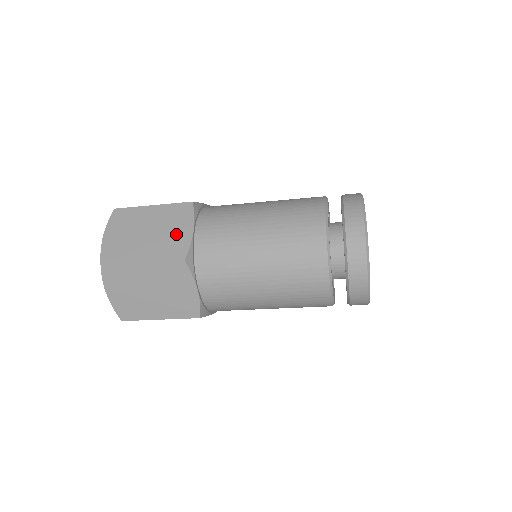
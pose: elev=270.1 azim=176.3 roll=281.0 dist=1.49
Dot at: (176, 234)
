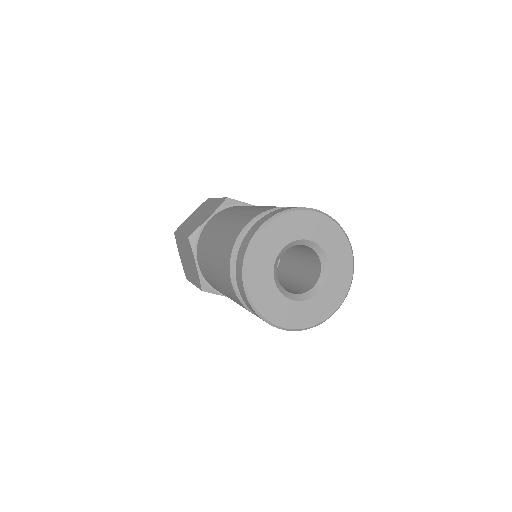
Dot at: (203, 219)
